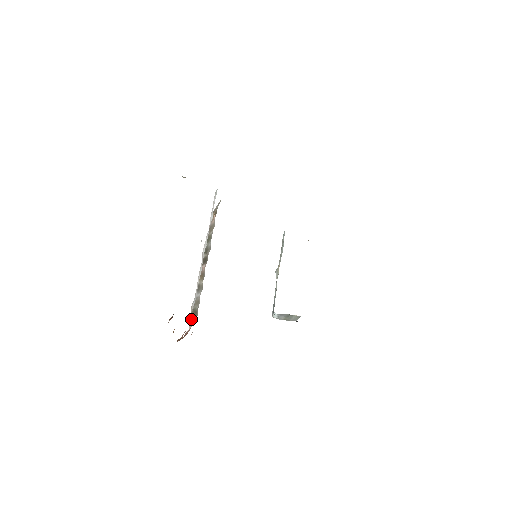
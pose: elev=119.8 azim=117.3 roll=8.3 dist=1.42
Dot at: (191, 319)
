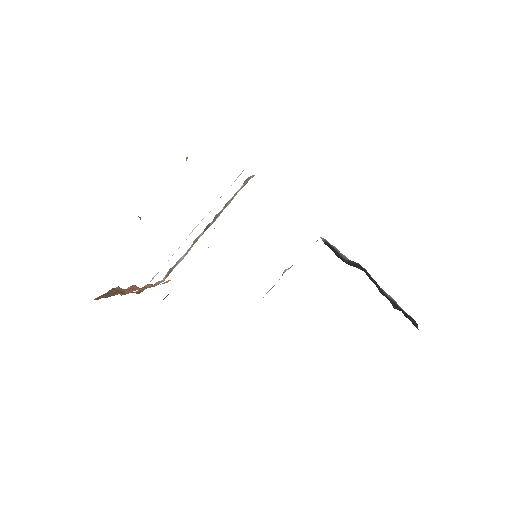
Dot at: (166, 275)
